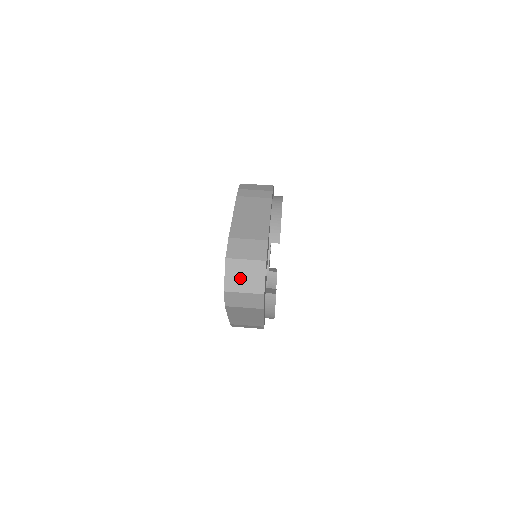
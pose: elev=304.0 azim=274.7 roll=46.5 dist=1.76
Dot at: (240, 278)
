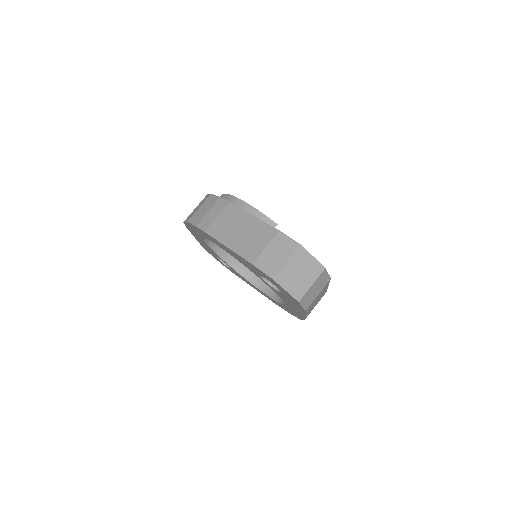
Dot at: (298, 279)
